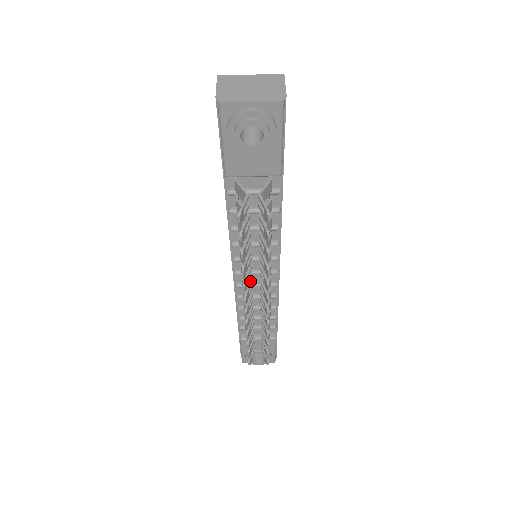
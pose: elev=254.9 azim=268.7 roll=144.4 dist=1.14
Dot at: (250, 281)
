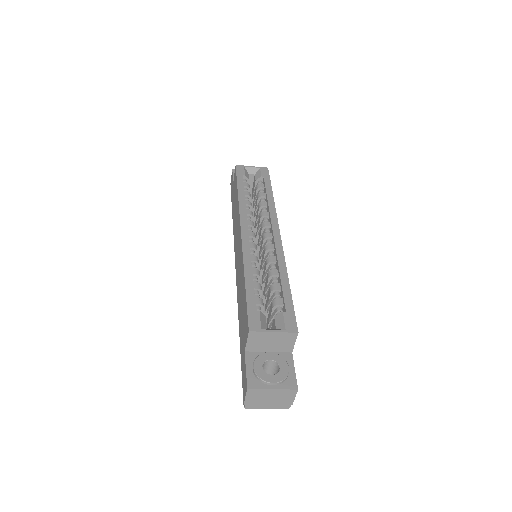
Dot at: occluded
